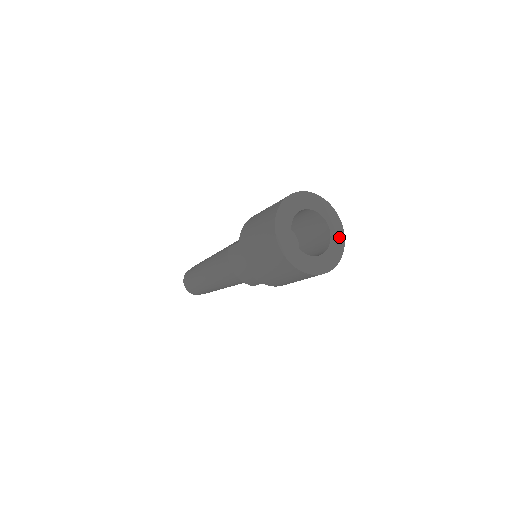
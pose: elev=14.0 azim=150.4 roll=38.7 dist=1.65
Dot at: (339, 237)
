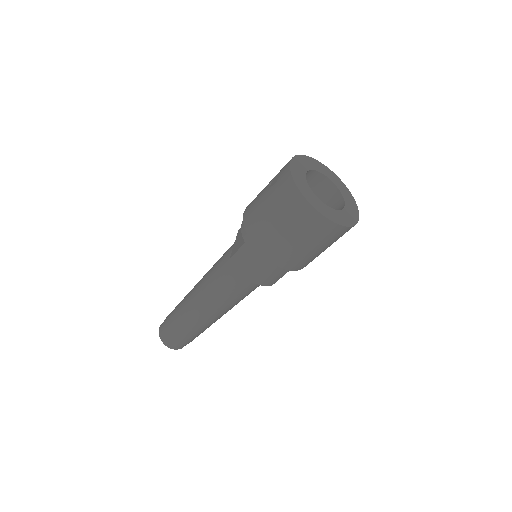
Dot at: (343, 187)
